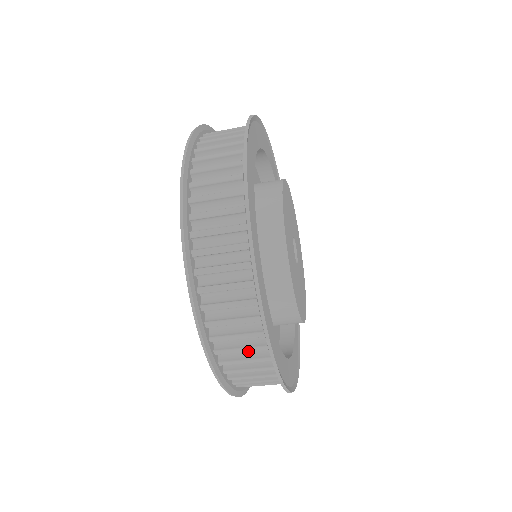
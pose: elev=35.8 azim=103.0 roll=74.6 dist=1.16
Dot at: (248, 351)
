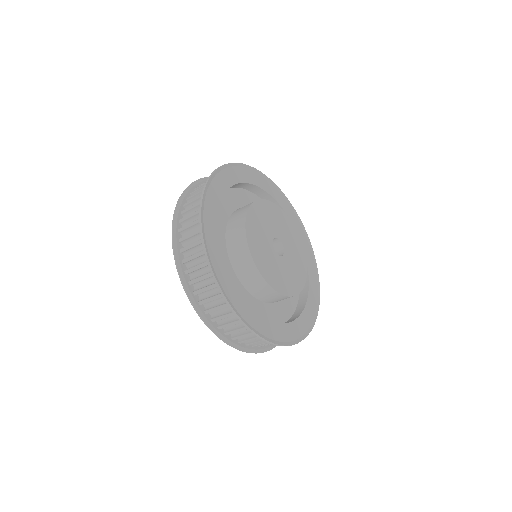
Dot at: (198, 256)
